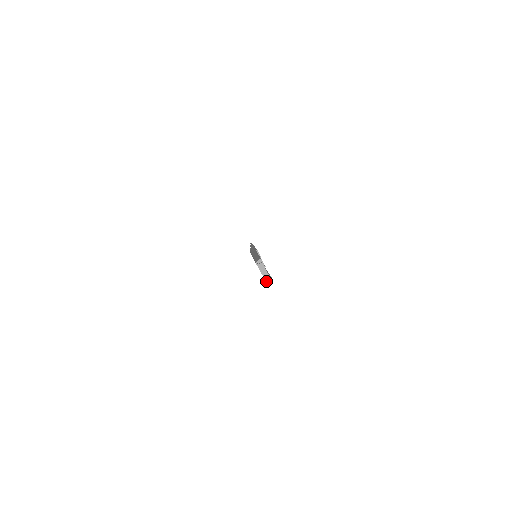
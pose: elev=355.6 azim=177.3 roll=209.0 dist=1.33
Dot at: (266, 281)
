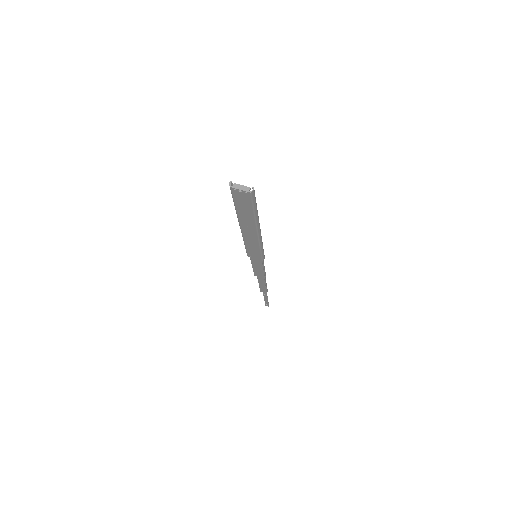
Dot at: (249, 192)
